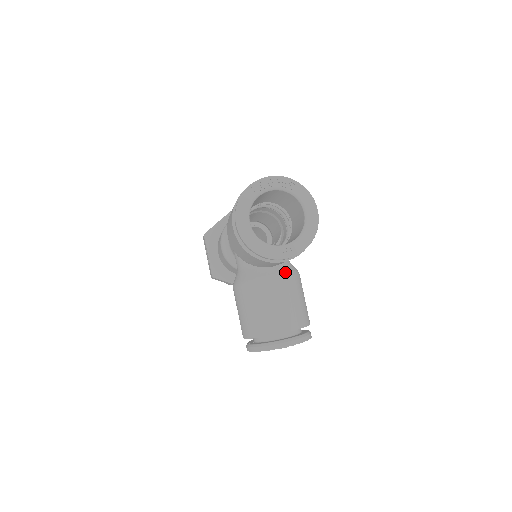
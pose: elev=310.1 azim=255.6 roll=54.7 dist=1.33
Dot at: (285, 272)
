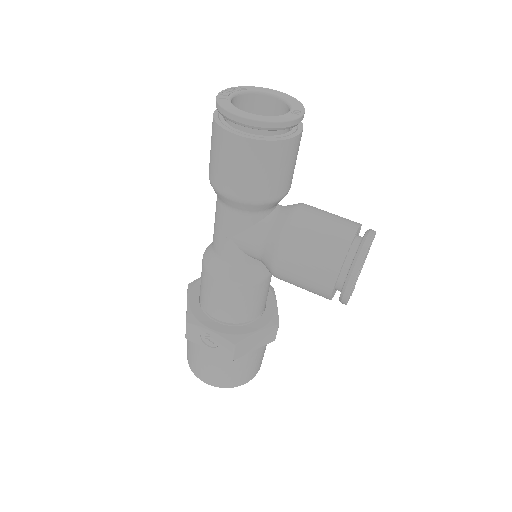
Dot at: (298, 203)
